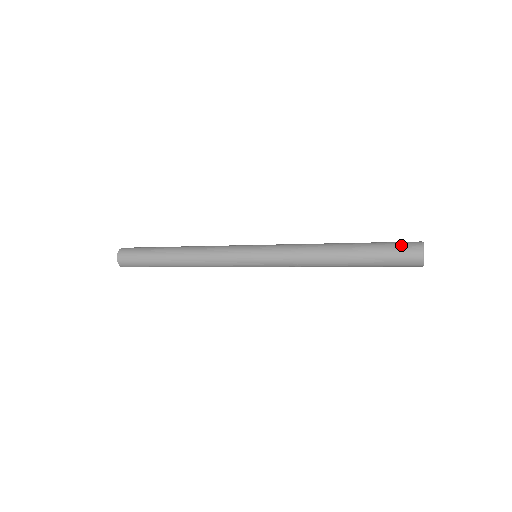
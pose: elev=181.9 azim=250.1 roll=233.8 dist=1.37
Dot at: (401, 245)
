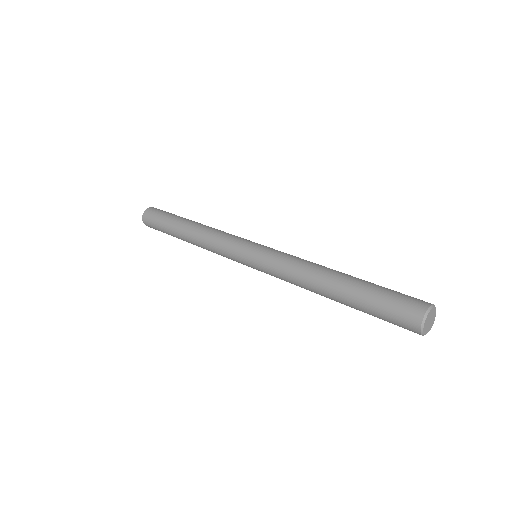
Dot at: (398, 307)
